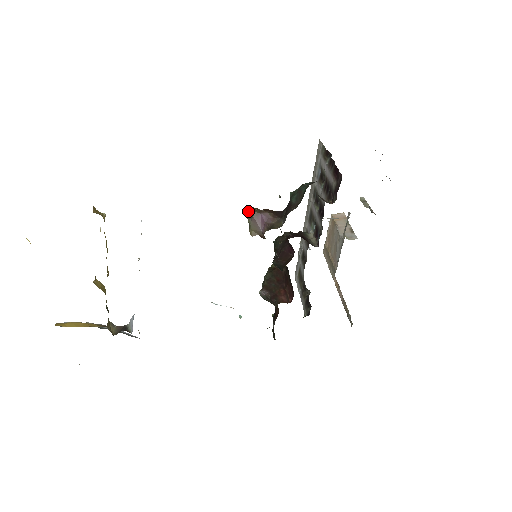
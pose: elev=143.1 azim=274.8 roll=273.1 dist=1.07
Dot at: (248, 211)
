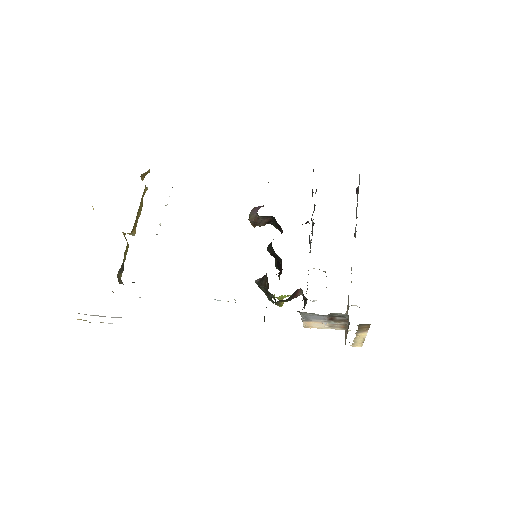
Dot at: occluded
